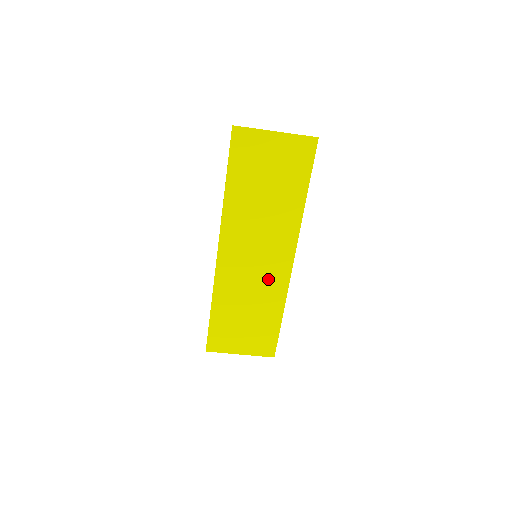
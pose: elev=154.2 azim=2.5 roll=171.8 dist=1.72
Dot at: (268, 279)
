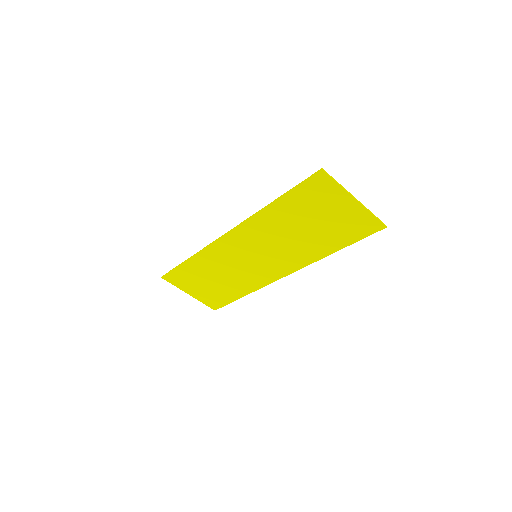
Dot at: (253, 273)
